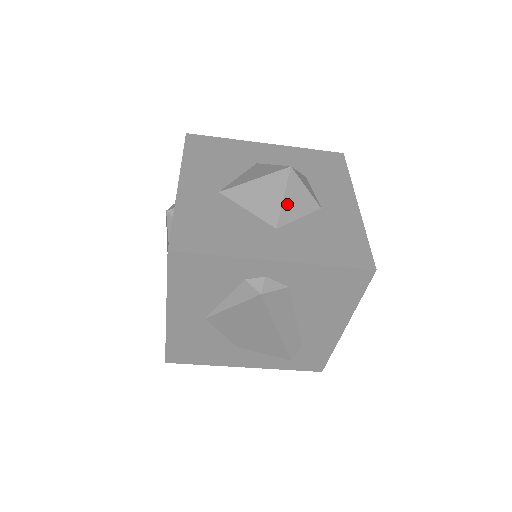
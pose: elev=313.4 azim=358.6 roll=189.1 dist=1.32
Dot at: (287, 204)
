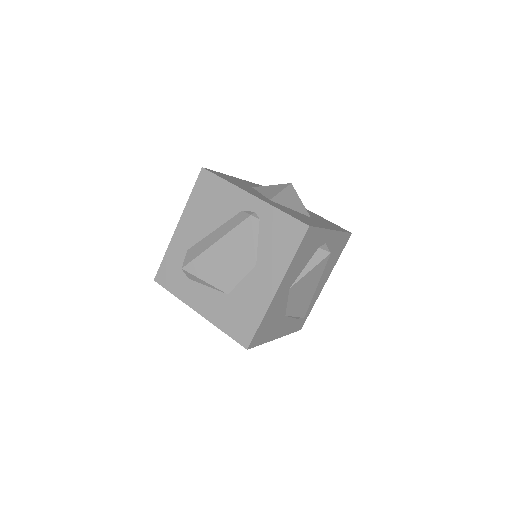
Dot at: occluded
